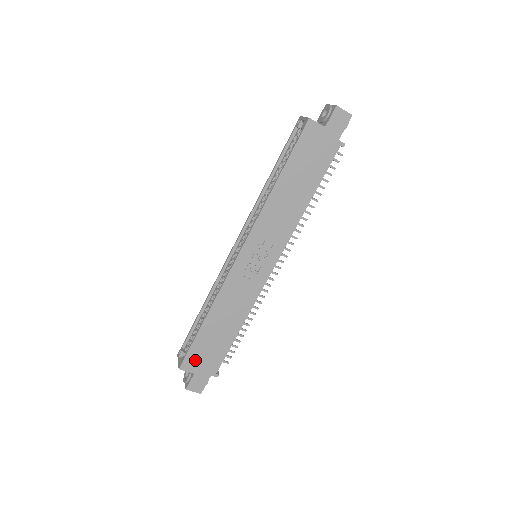
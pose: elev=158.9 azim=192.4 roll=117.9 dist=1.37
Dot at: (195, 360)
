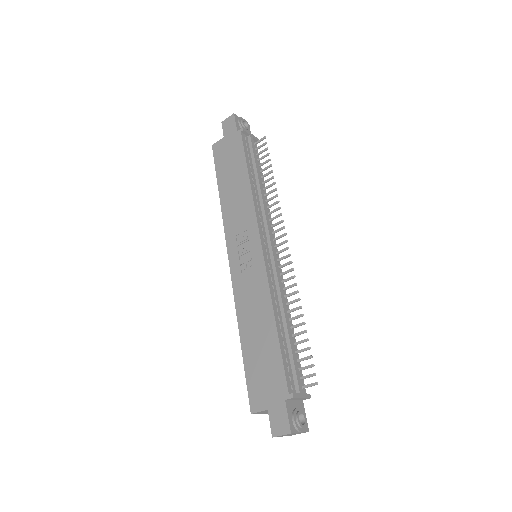
Dot at: (259, 392)
